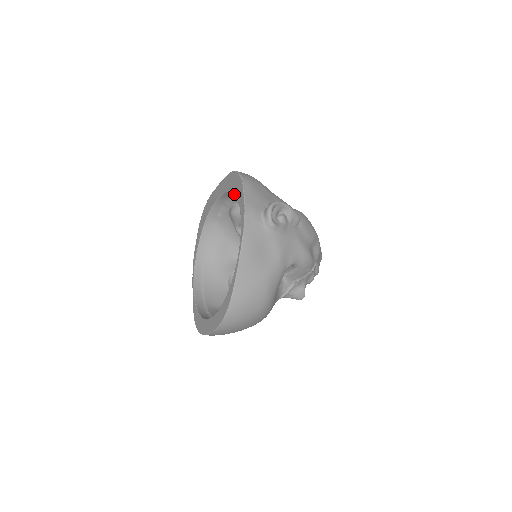
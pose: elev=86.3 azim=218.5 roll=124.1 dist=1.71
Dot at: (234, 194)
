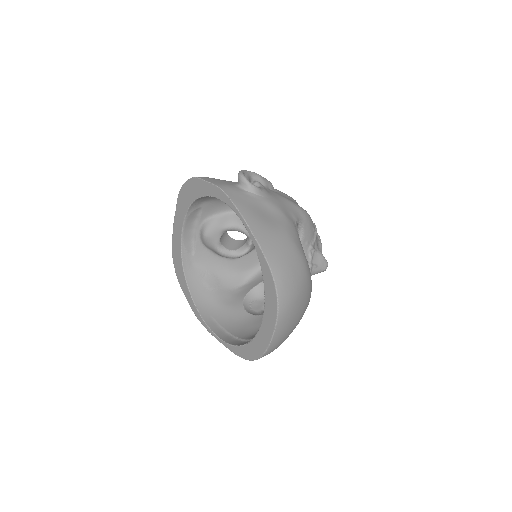
Dot at: (196, 210)
